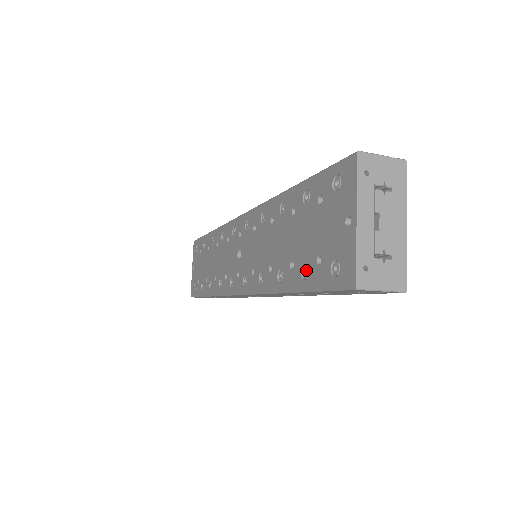
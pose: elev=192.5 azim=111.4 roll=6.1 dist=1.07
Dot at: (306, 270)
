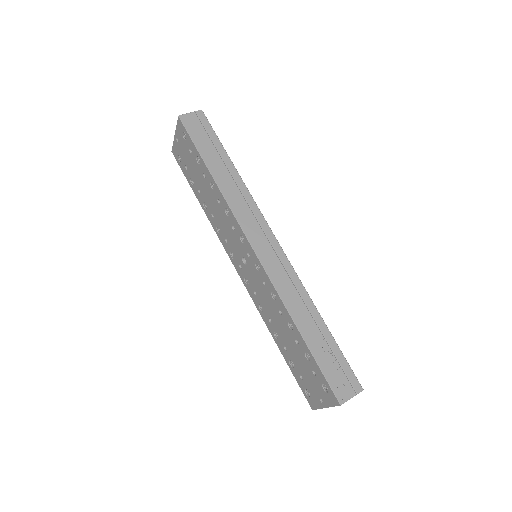
Dot at: (293, 365)
